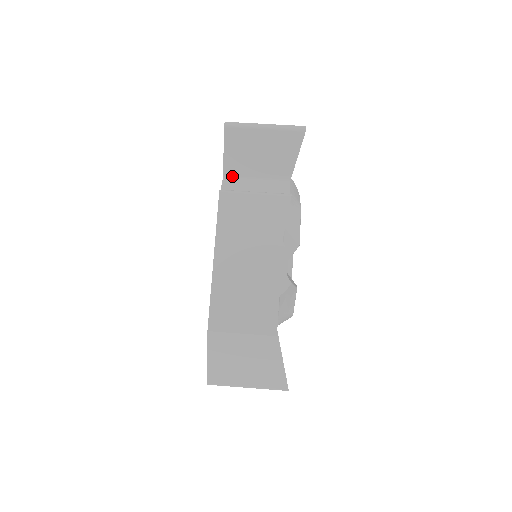
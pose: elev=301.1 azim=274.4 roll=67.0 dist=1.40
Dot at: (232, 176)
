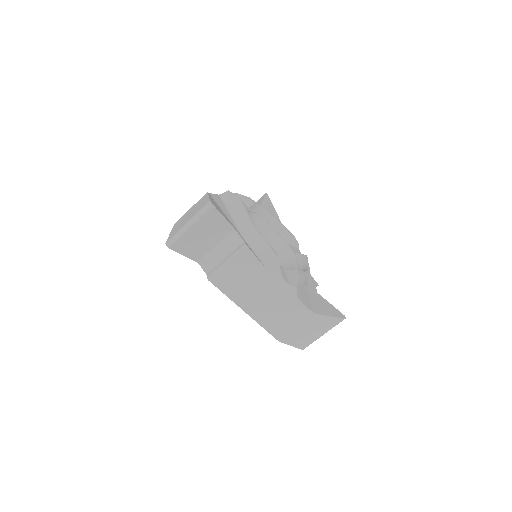
Dot at: (202, 258)
